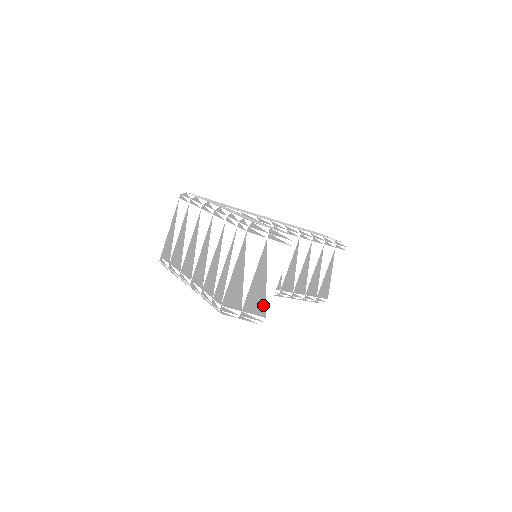
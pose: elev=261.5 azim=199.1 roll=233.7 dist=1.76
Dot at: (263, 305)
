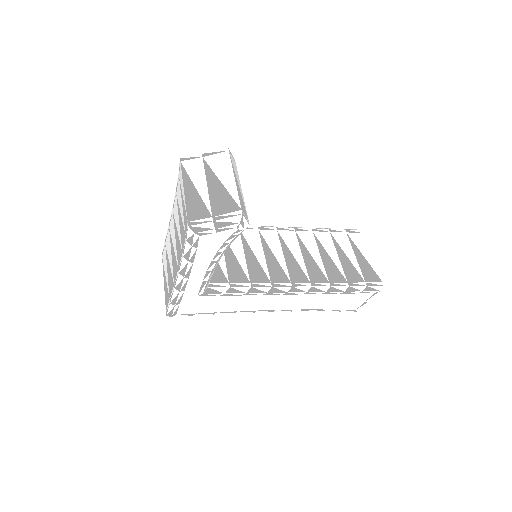
Dot at: (231, 202)
